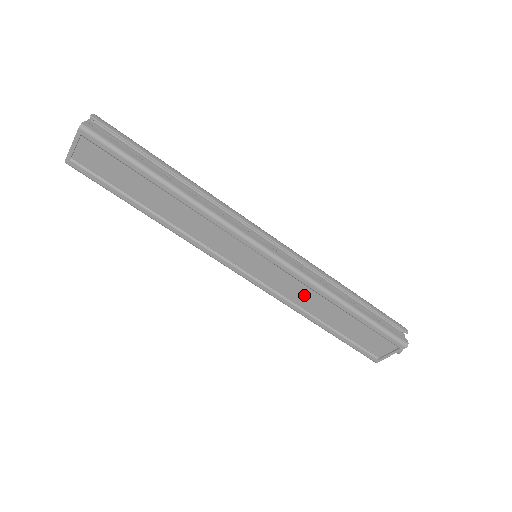
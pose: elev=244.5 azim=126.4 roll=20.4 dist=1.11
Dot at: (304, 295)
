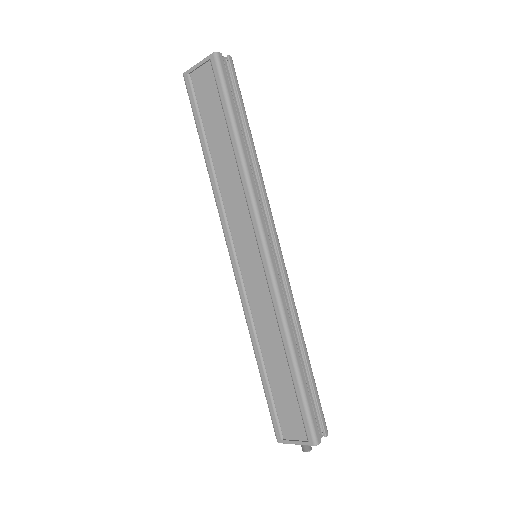
Dot at: (267, 320)
